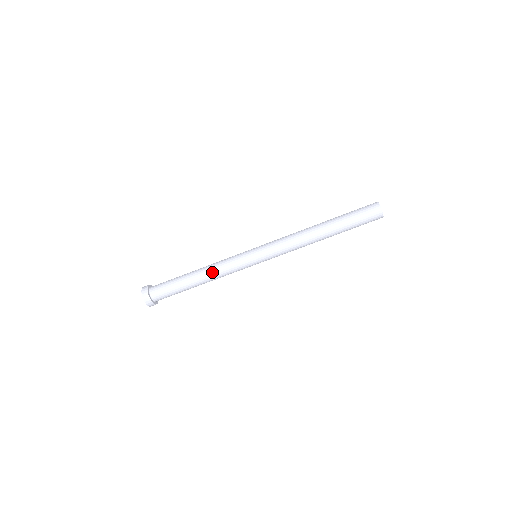
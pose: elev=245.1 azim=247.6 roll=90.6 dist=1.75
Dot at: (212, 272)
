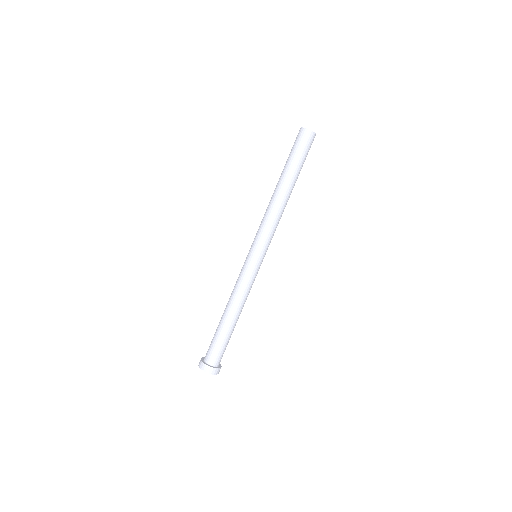
Dot at: (230, 296)
